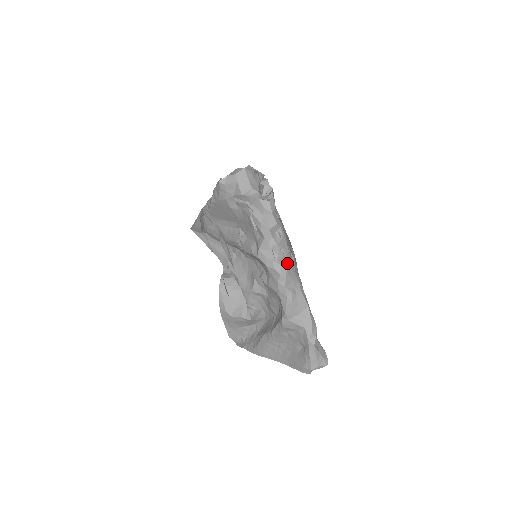
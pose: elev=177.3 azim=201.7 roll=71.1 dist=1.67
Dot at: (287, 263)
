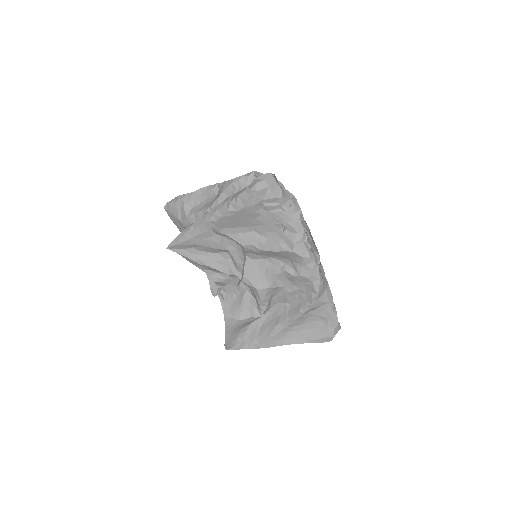
Dot at: (313, 251)
